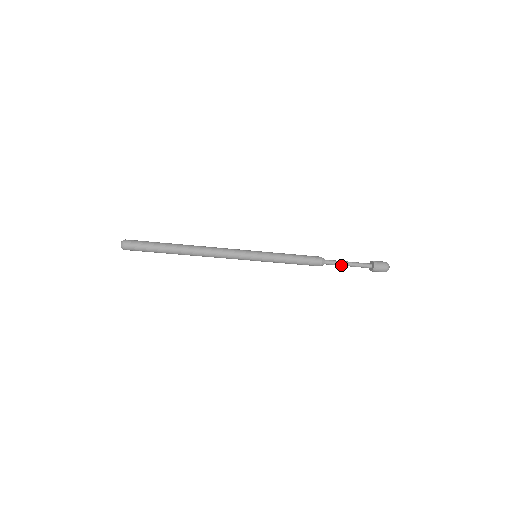
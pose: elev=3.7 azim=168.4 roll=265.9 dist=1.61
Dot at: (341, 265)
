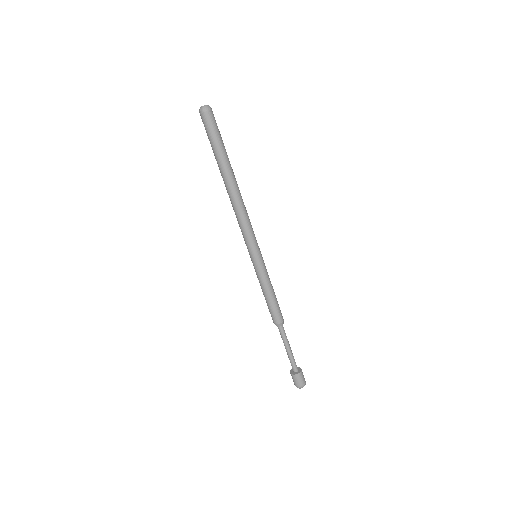
Dot at: (286, 343)
